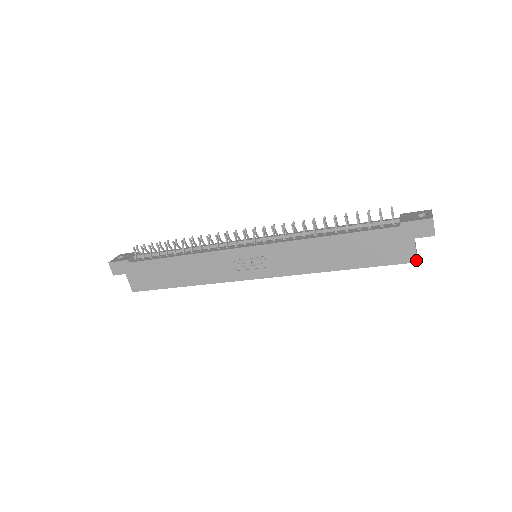
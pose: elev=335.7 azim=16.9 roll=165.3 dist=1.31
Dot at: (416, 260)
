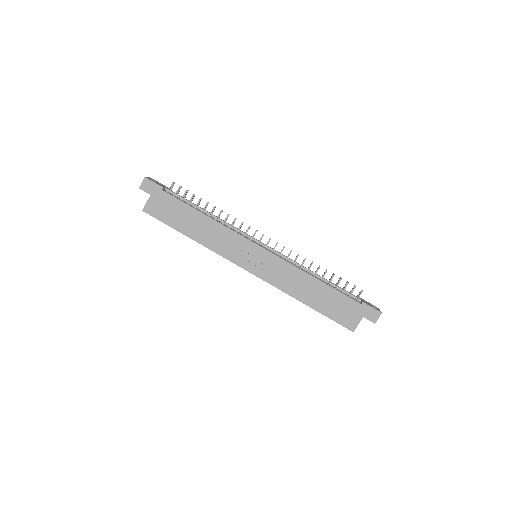
Dot at: (354, 330)
